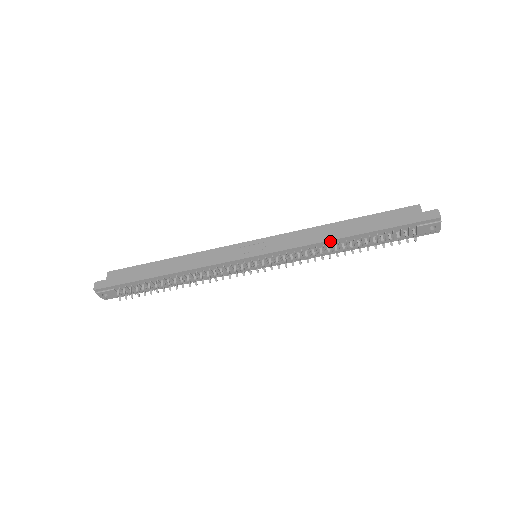
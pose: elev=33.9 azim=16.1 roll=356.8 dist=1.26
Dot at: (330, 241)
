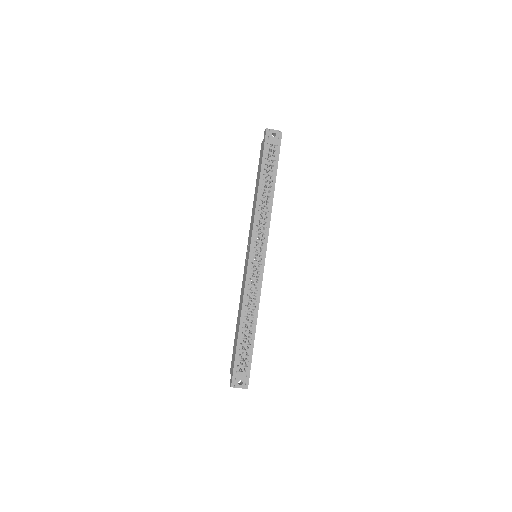
Dot at: (257, 200)
